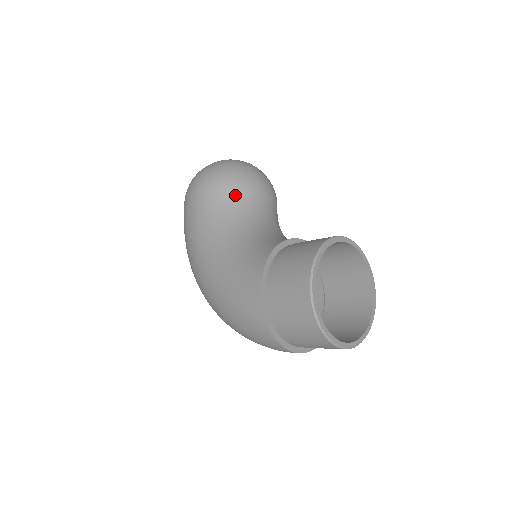
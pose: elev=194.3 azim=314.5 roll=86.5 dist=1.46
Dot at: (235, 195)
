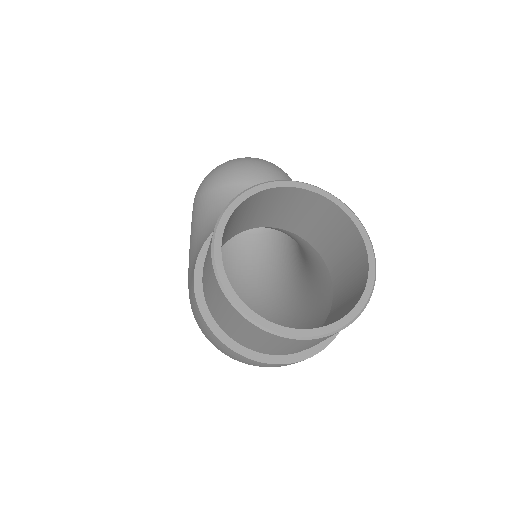
Dot at: (221, 190)
